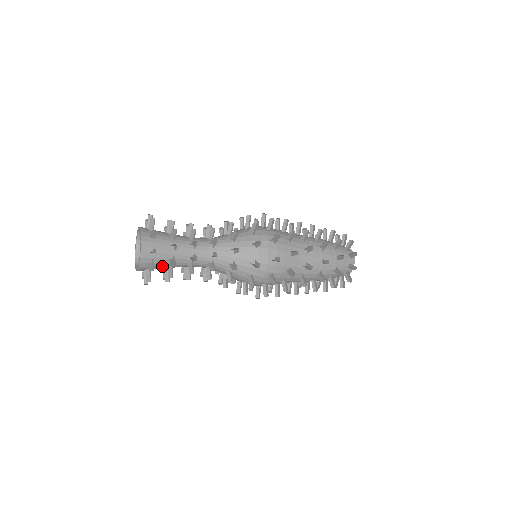
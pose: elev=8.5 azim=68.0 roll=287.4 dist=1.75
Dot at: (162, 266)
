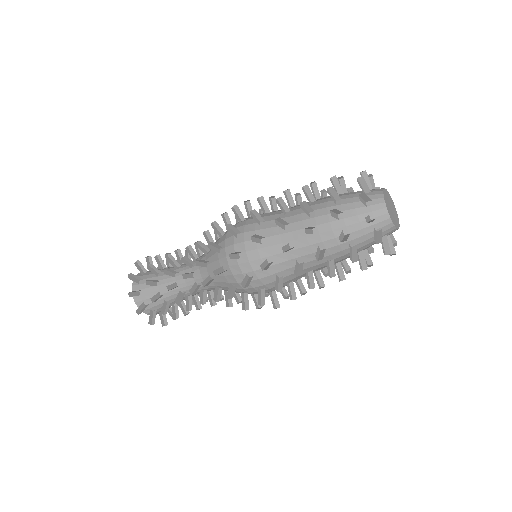
Dot at: occluded
